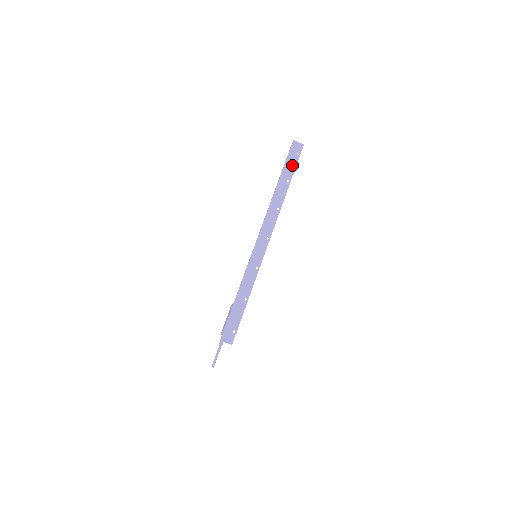
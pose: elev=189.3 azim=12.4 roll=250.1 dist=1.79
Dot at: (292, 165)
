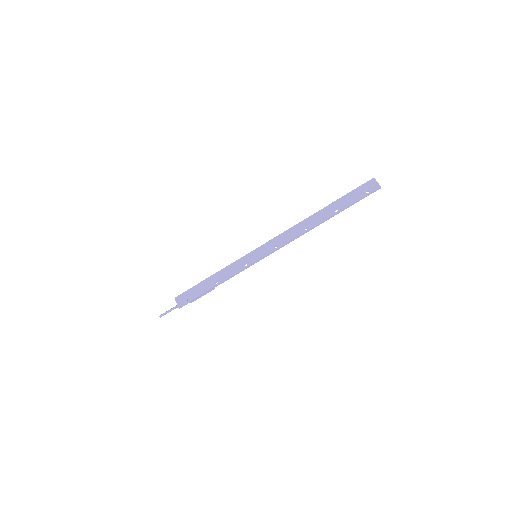
Dot at: (352, 199)
